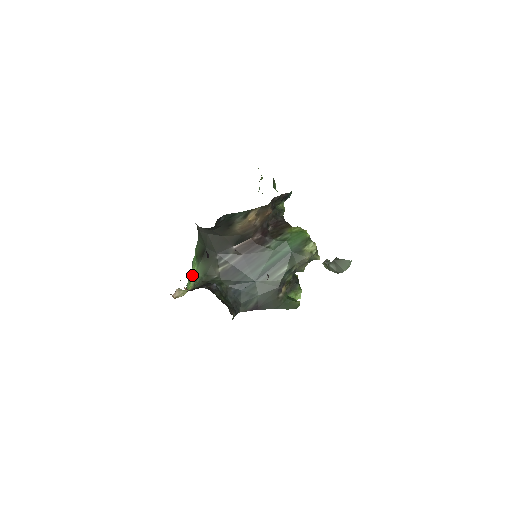
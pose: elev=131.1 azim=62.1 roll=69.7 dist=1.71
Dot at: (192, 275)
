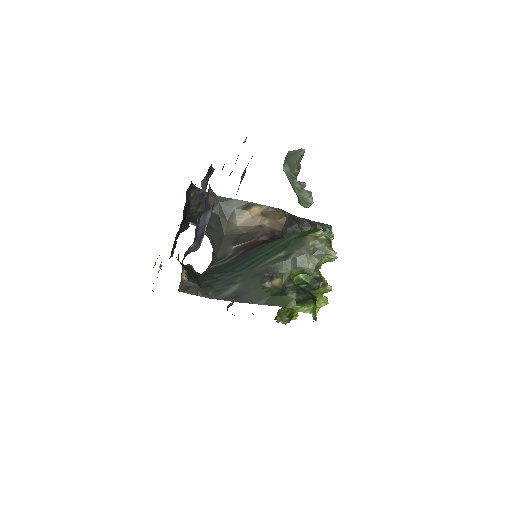
Dot at: occluded
